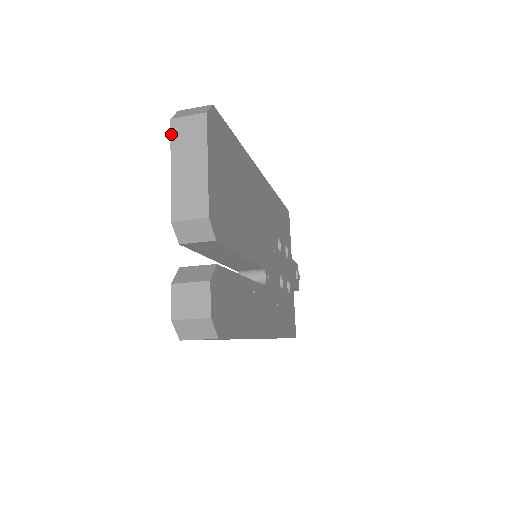
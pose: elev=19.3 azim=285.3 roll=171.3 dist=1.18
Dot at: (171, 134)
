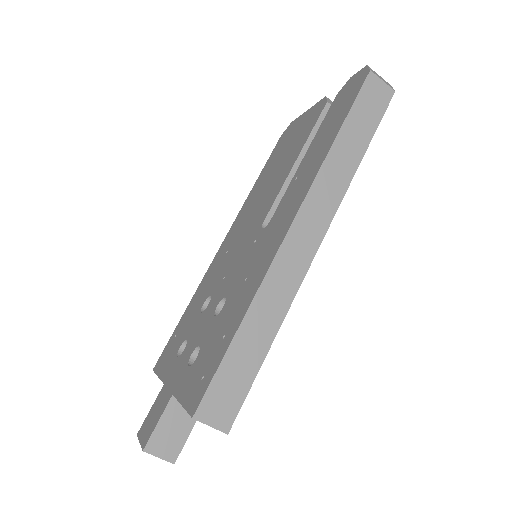
Dot at: (296, 119)
